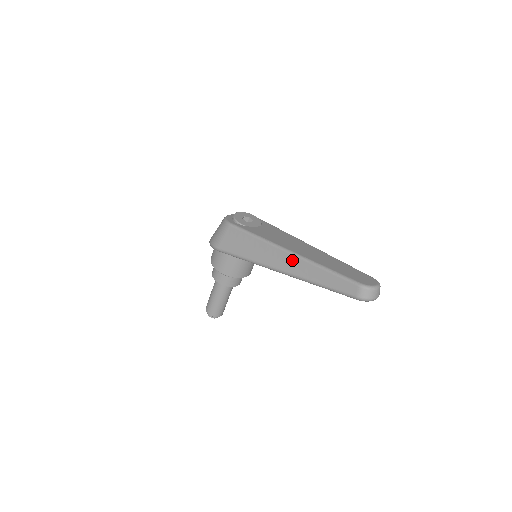
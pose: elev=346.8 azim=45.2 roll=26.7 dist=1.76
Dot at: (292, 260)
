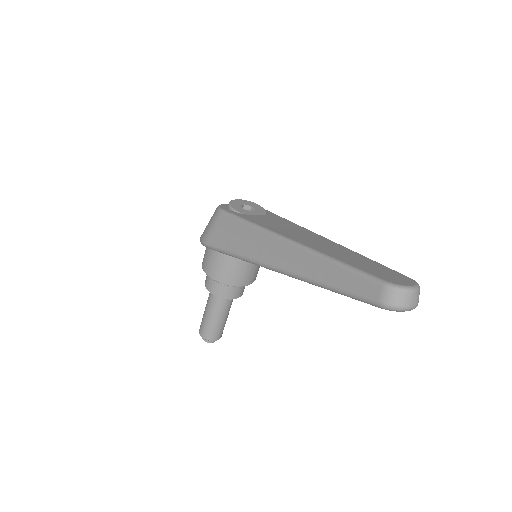
Dot at: (292, 252)
